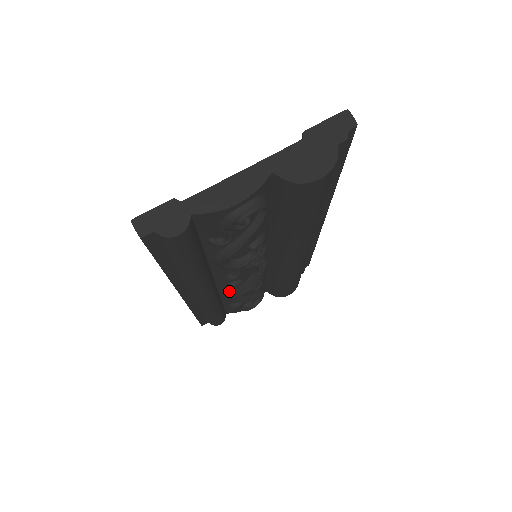
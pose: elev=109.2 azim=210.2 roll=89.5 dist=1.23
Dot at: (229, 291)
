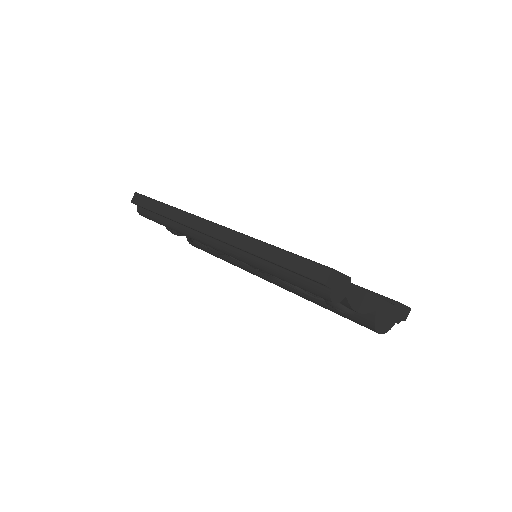
Dot at: occluded
